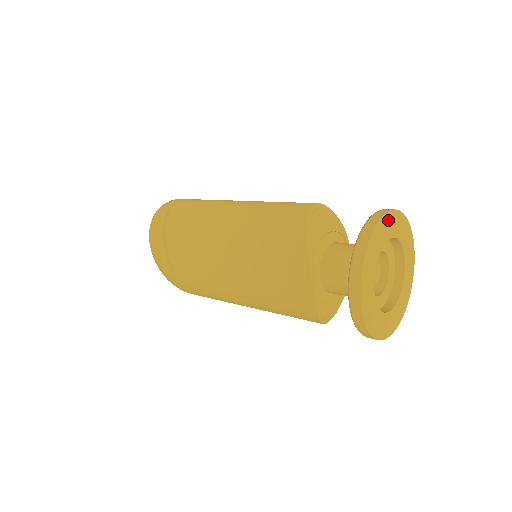
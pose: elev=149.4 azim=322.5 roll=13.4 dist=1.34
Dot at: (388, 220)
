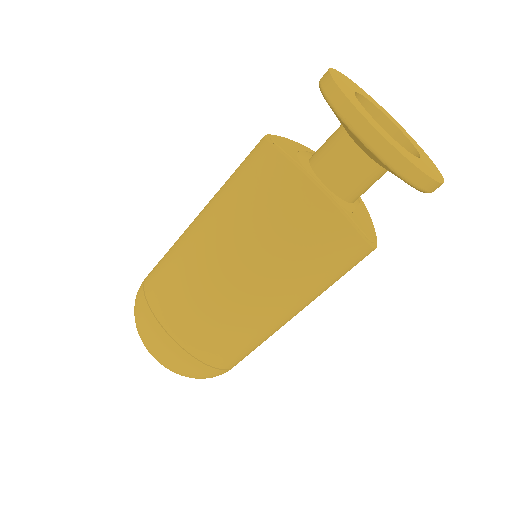
Dot at: (340, 76)
